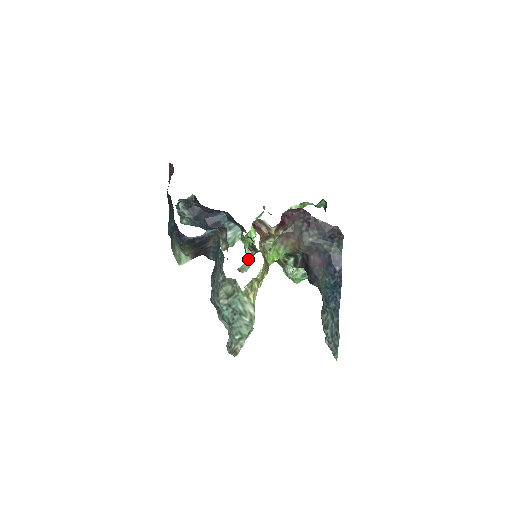
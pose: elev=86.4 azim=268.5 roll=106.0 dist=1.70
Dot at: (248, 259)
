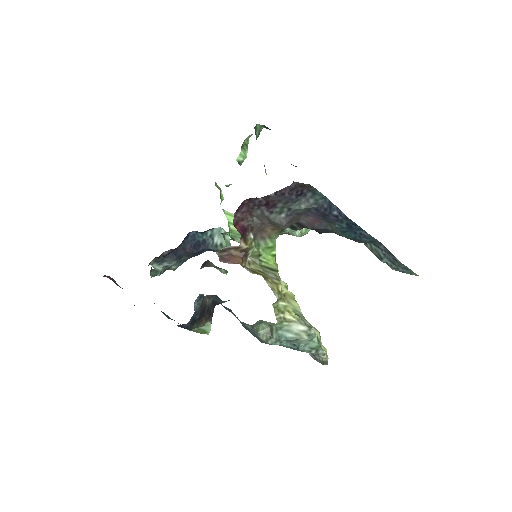
Dot at: occluded
